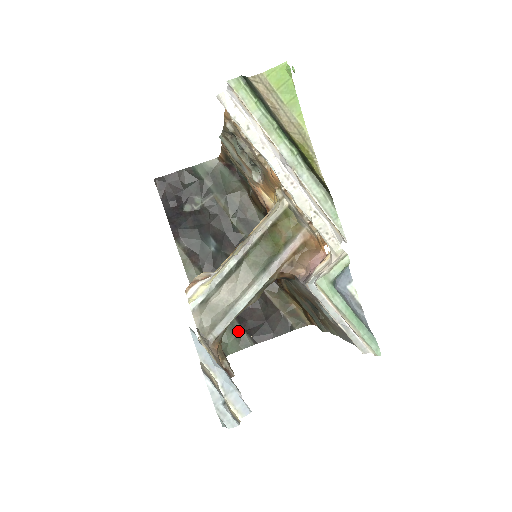
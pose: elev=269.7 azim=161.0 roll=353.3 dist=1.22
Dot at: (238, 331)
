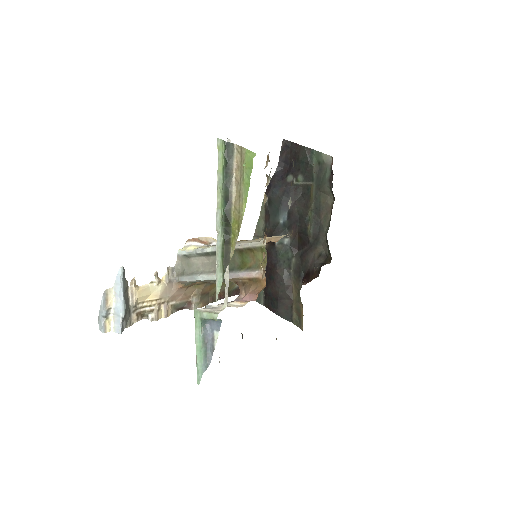
Dot at: occluded
